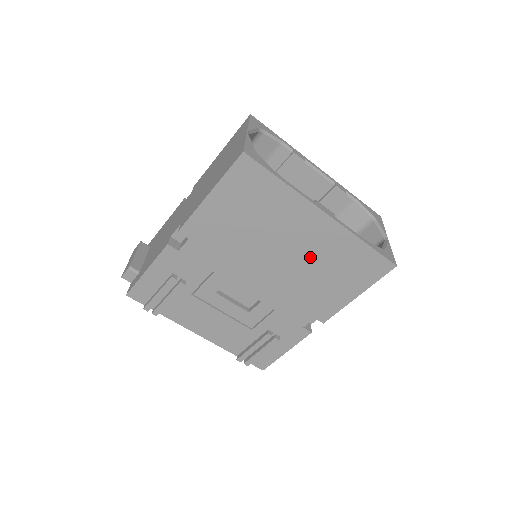
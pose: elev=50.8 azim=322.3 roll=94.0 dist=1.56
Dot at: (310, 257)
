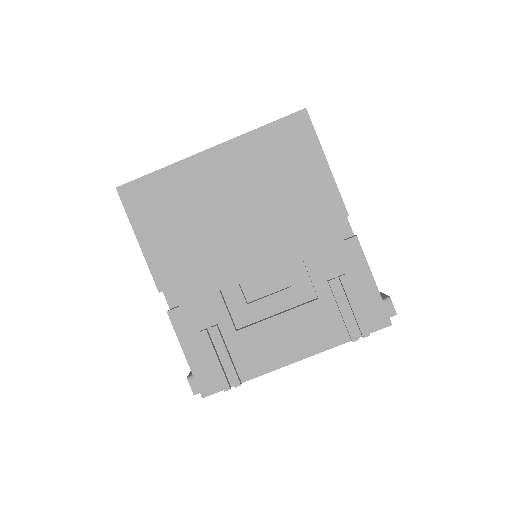
Dot at: (251, 186)
